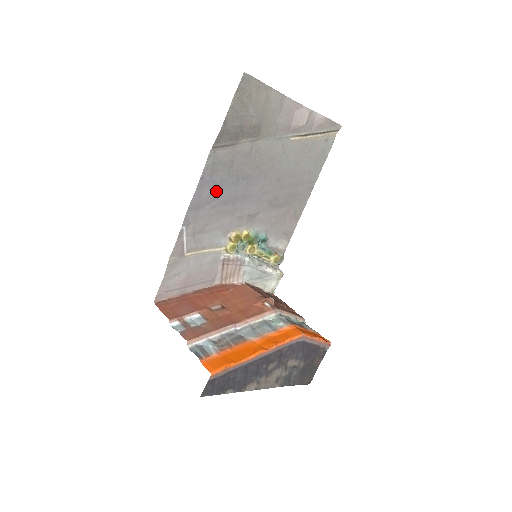
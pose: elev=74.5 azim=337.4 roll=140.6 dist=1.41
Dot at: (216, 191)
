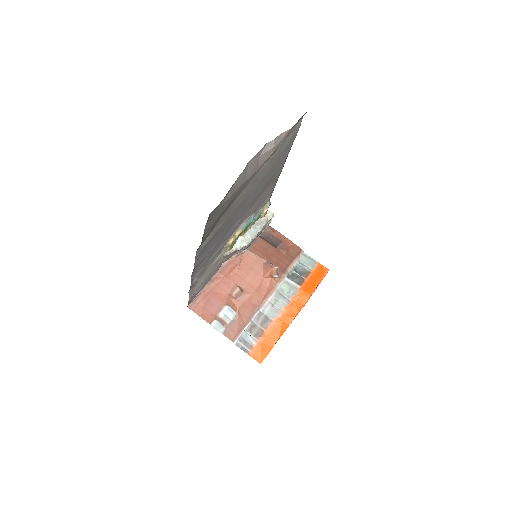
Dot at: (208, 251)
